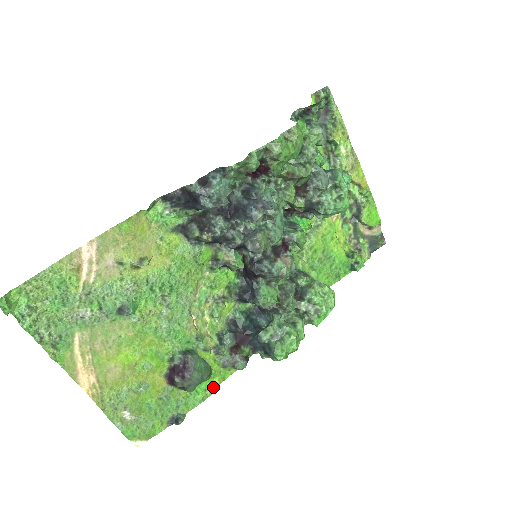
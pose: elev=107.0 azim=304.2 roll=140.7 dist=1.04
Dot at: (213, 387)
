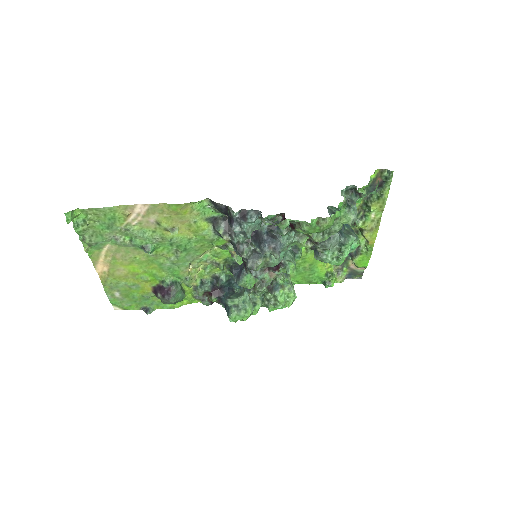
Dot at: (181, 304)
